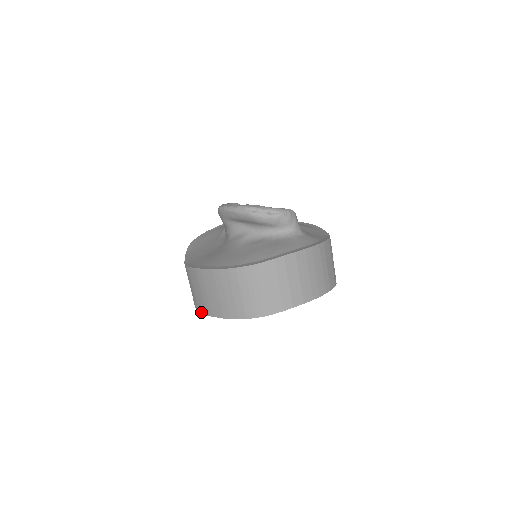
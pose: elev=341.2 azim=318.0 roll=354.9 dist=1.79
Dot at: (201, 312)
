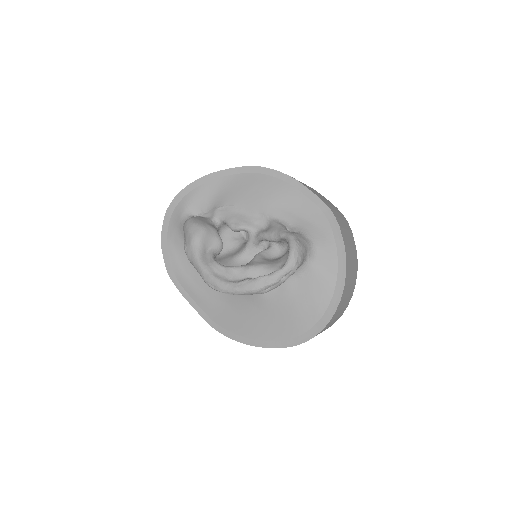
Dot at: occluded
